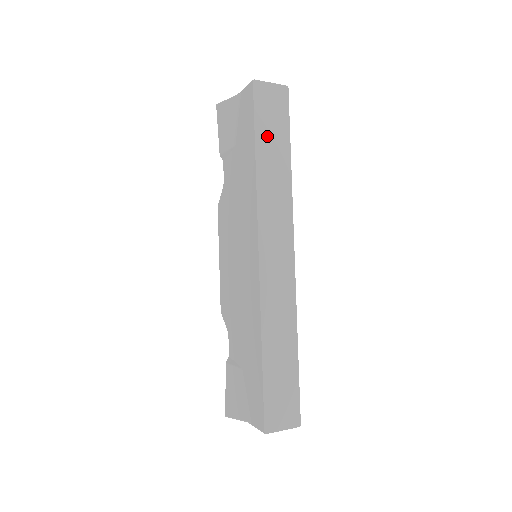
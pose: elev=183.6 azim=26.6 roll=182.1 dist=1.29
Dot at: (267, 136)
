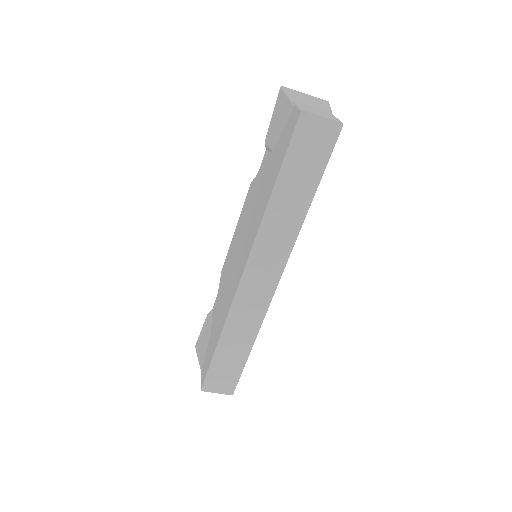
Dot at: (294, 173)
